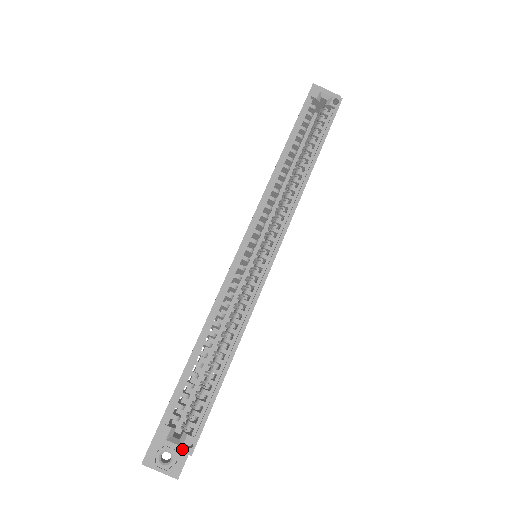
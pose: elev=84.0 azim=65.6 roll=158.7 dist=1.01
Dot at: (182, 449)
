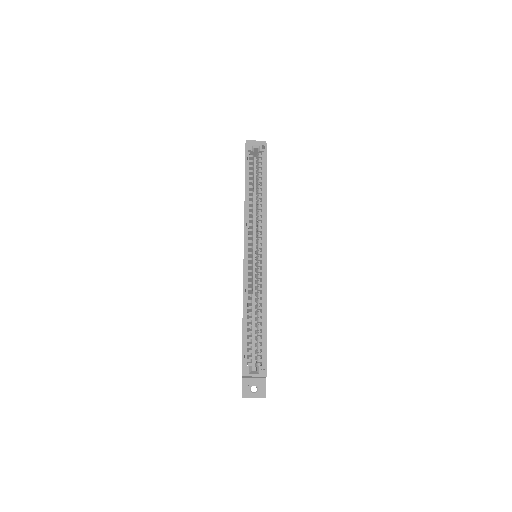
Dot at: (260, 375)
